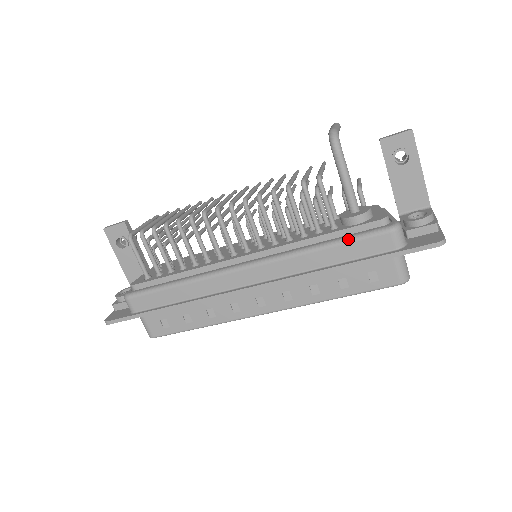
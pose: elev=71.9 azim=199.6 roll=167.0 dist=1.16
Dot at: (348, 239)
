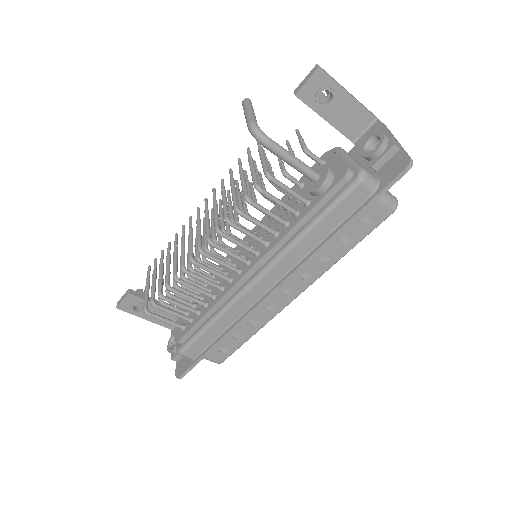
Dot at: (327, 210)
